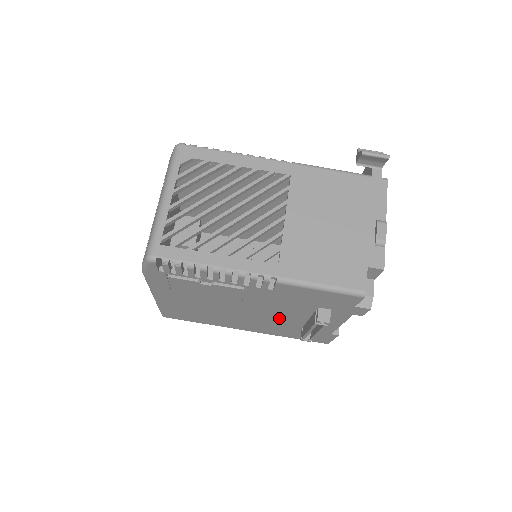
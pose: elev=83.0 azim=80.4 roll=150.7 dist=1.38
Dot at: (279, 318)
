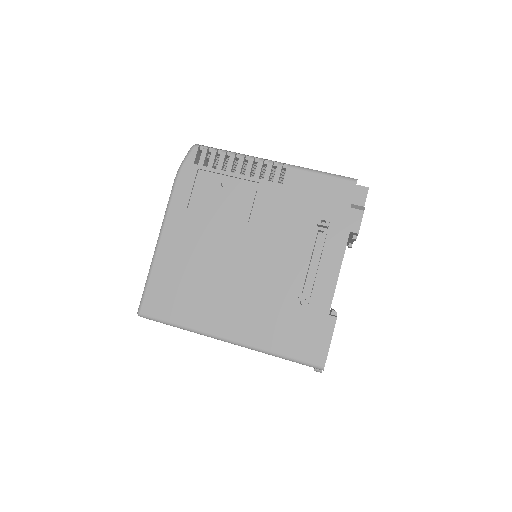
Dot at: (276, 270)
